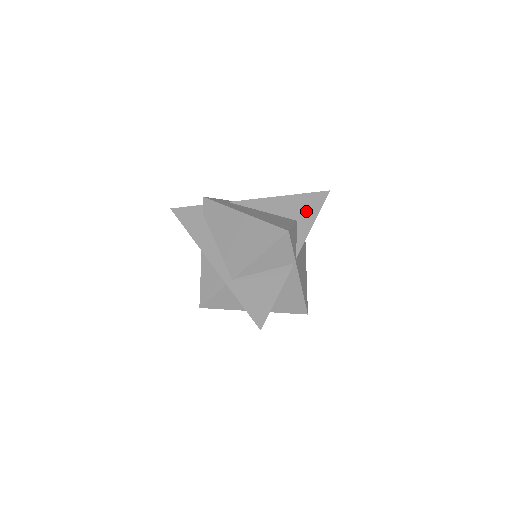
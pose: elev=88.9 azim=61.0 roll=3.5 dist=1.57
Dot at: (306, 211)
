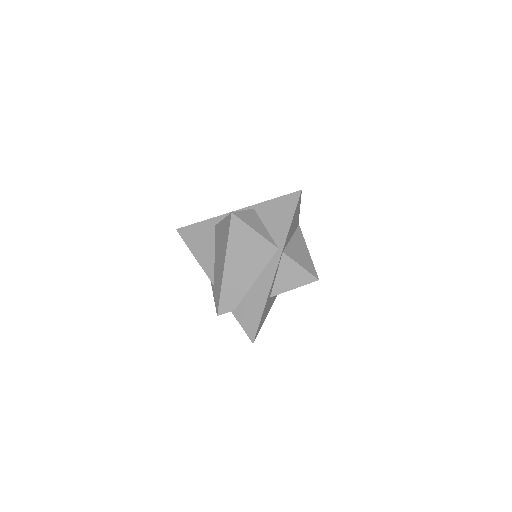
Dot at: occluded
